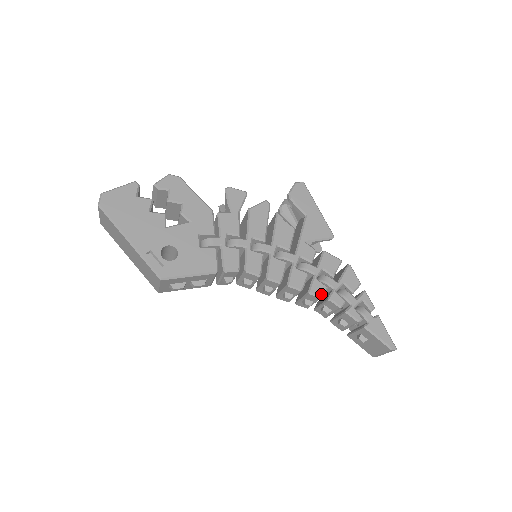
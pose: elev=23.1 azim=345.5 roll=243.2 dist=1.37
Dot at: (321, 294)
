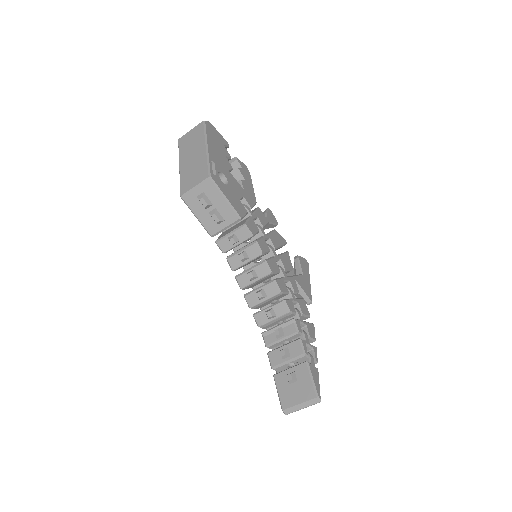
Dot at: (291, 310)
